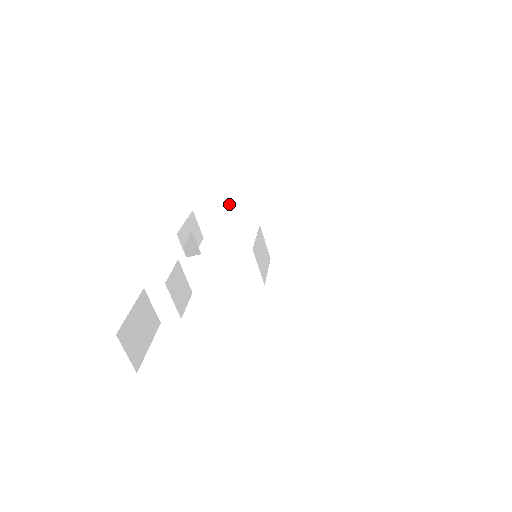
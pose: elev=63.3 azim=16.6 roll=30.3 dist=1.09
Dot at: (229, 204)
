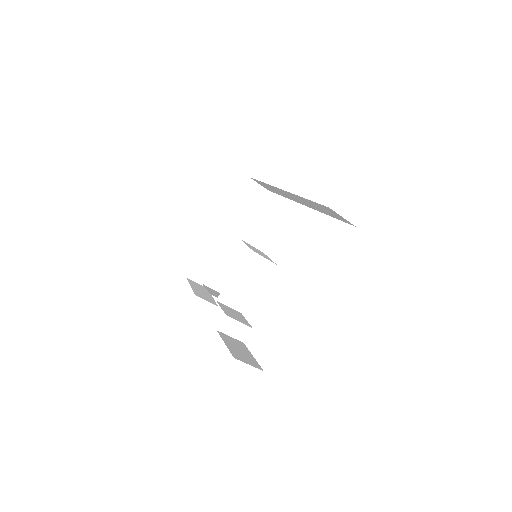
Dot at: (204, 252)
